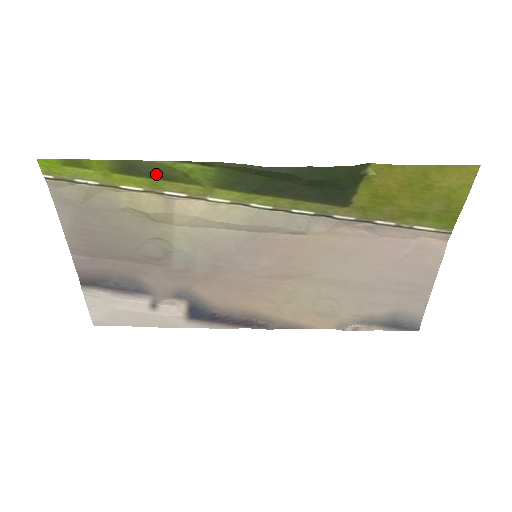
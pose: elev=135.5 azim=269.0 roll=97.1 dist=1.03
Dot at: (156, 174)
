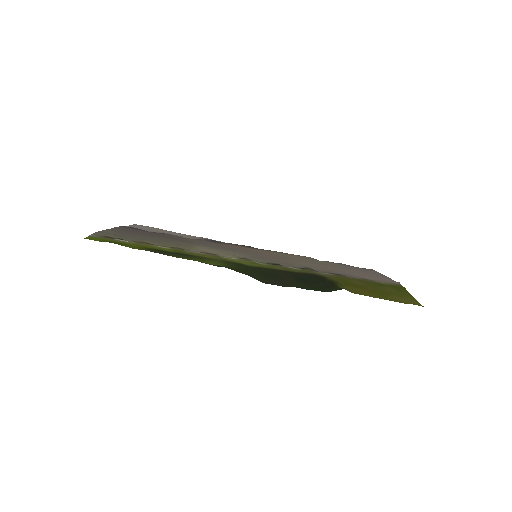
Dot at: (180, 254)
